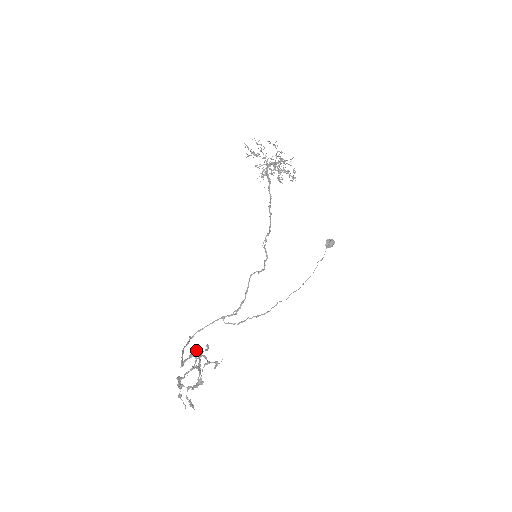
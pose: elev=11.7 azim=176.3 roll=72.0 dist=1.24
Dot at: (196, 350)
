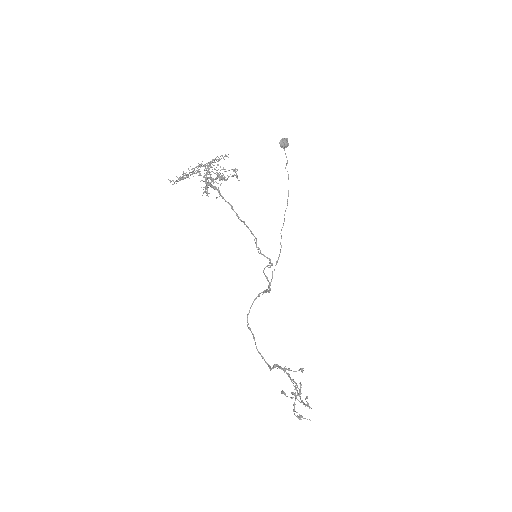
Dot at: (291, 393)
